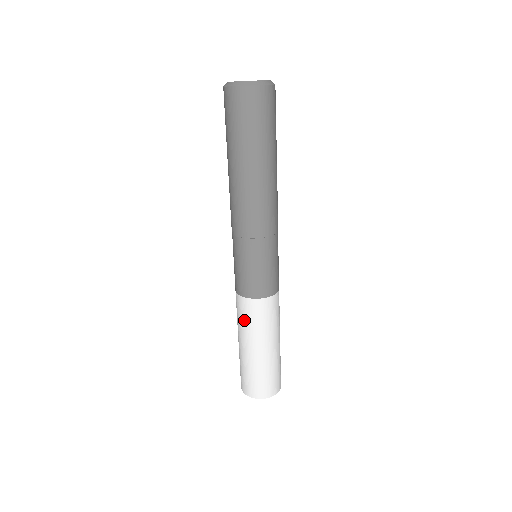
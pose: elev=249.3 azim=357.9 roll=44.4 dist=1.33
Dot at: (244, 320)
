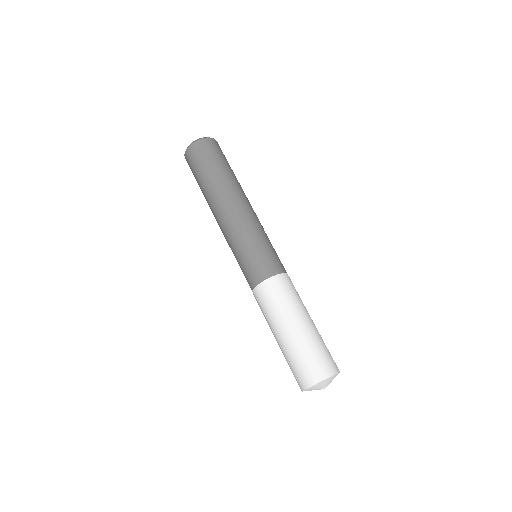
Dot at: (272, 303)
